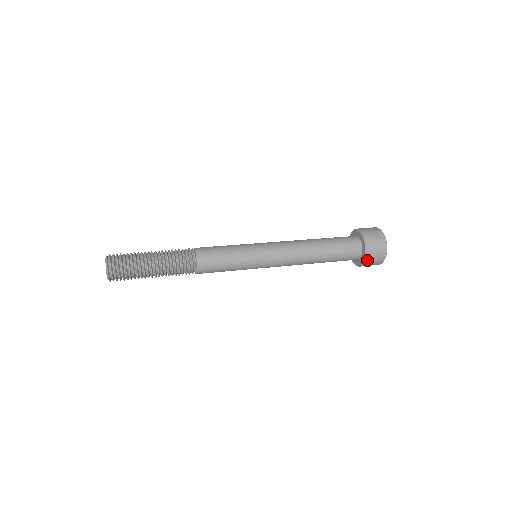
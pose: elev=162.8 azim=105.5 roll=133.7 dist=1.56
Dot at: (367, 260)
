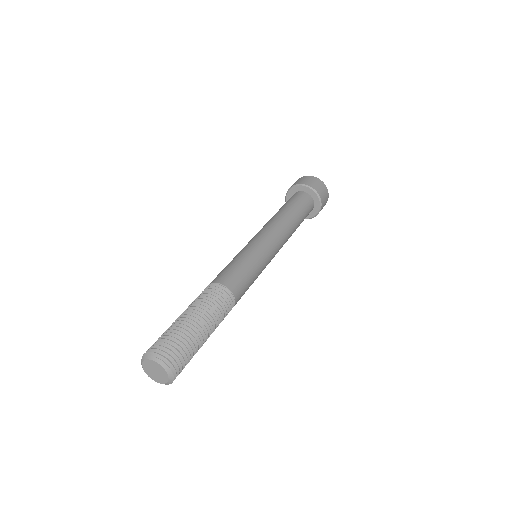
Dot at: (322, 201)
